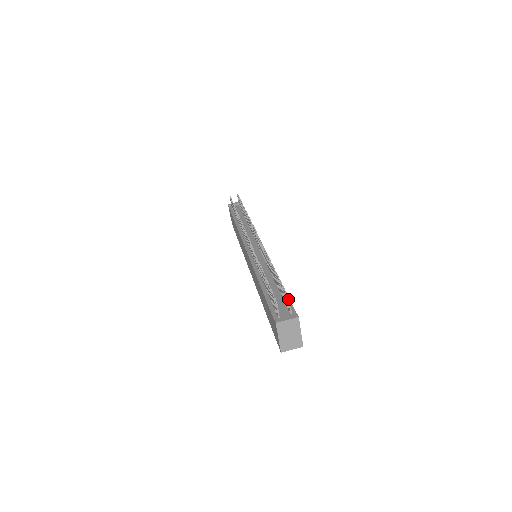
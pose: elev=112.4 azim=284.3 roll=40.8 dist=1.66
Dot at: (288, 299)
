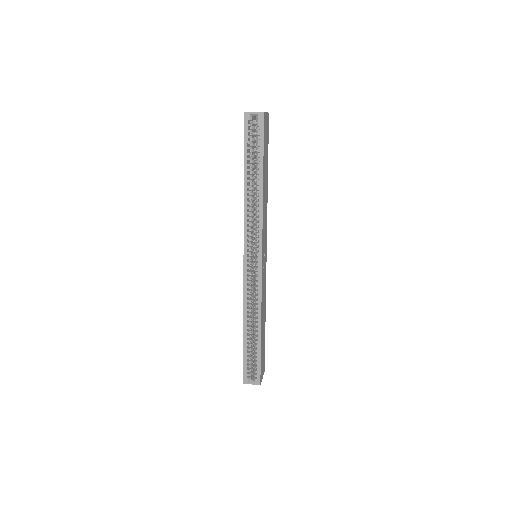
Dot at: occluded
